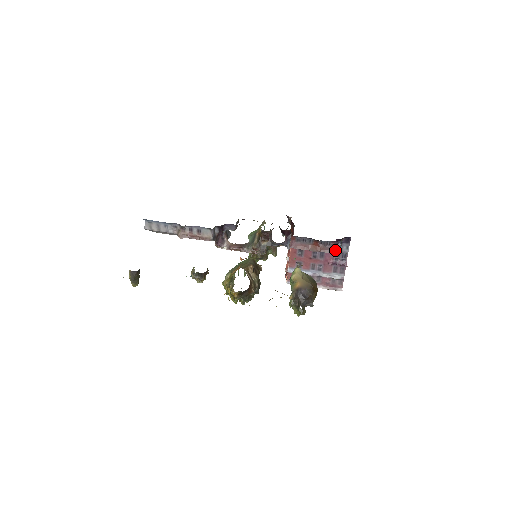
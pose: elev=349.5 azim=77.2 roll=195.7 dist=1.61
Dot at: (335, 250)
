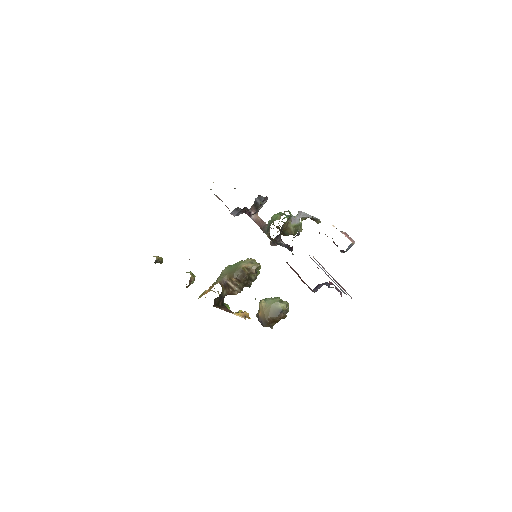
Dot at: (326, 284)
